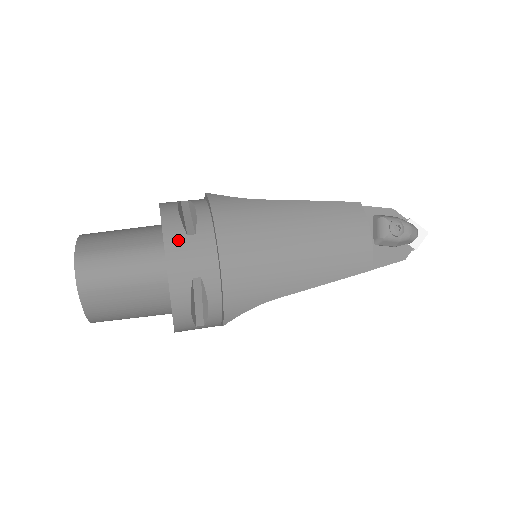
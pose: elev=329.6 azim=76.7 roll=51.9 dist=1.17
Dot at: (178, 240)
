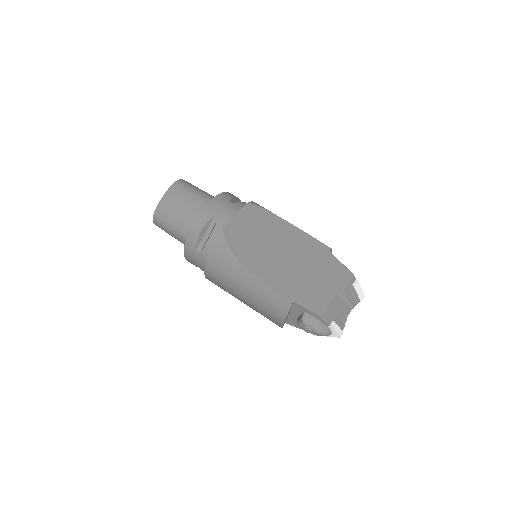
Dot at: (191, 250)
